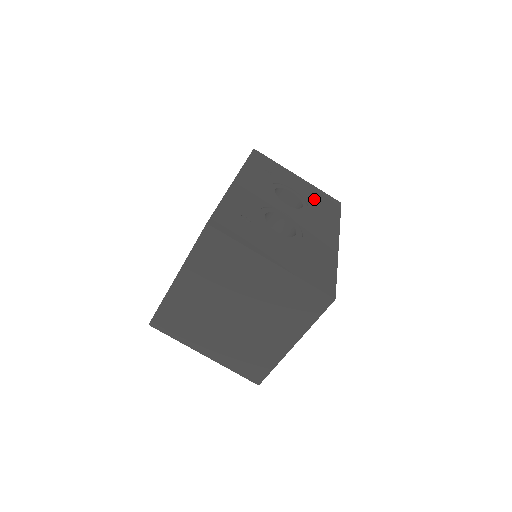
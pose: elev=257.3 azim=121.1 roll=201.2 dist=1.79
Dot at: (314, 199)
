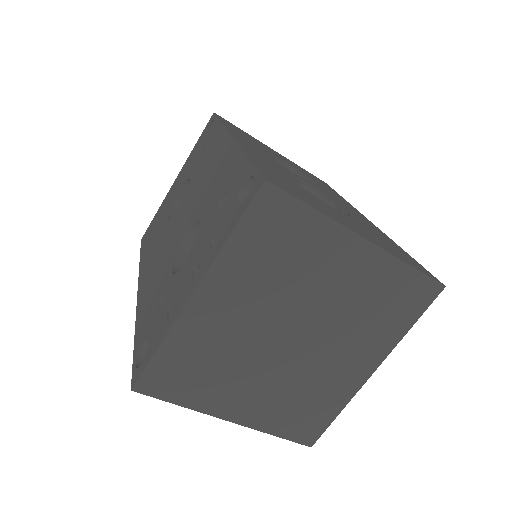
Dot at: (308, 175)
